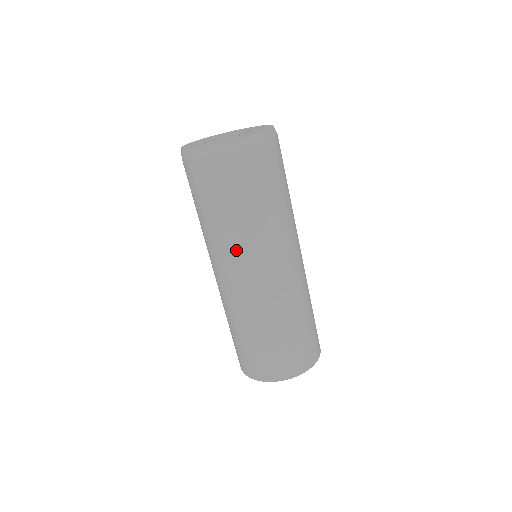
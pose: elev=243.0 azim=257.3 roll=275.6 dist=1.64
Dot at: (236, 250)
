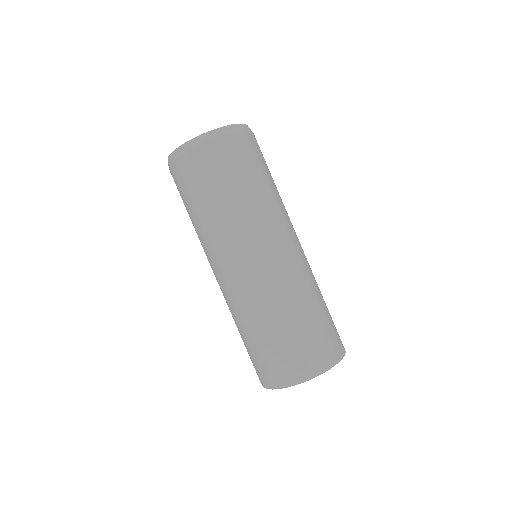
Dot at: (229, 238)
